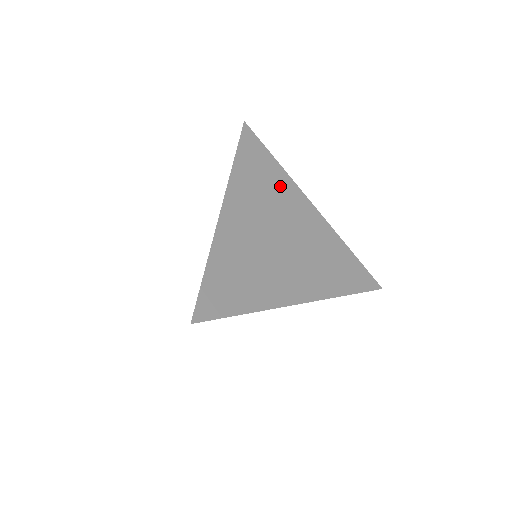
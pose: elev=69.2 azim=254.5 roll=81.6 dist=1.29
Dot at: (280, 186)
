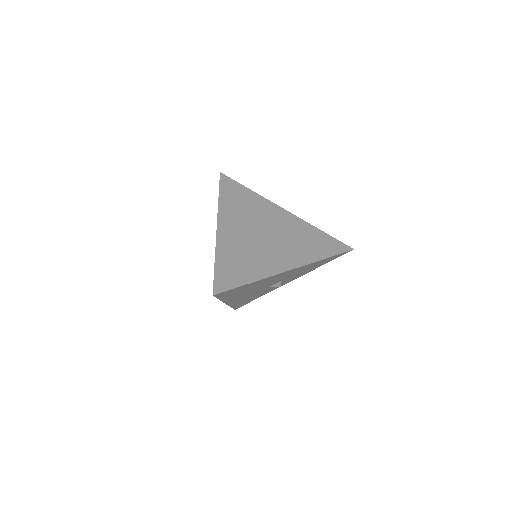
Dot at: (256, 204)
